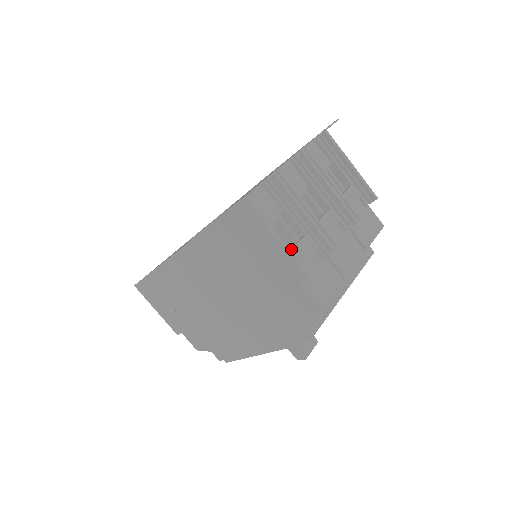
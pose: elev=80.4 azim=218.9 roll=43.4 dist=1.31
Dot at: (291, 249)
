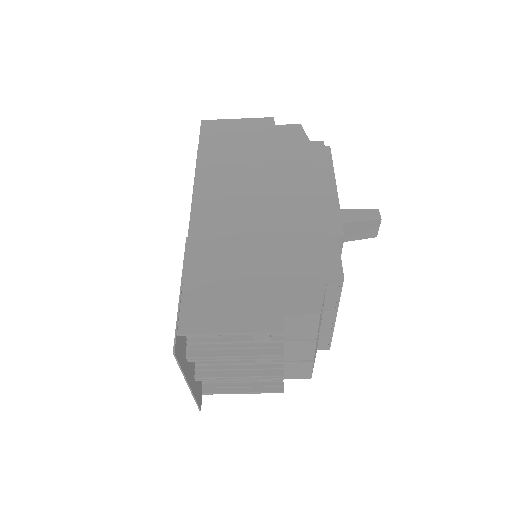
Dot at: occluded
